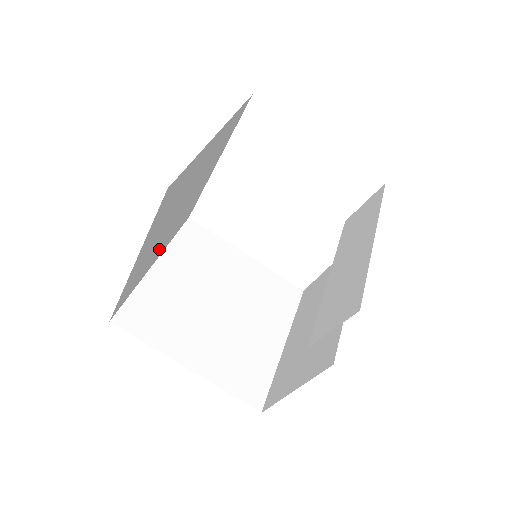
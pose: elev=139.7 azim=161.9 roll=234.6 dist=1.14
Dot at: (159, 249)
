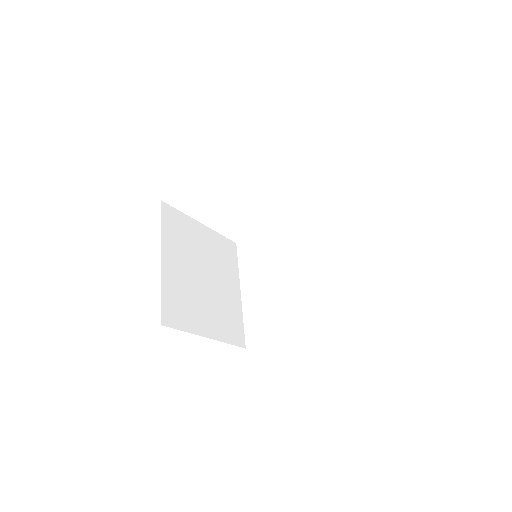
Dot at: occluded
